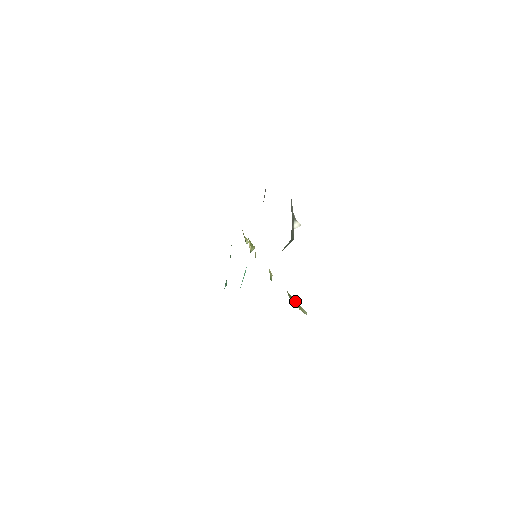
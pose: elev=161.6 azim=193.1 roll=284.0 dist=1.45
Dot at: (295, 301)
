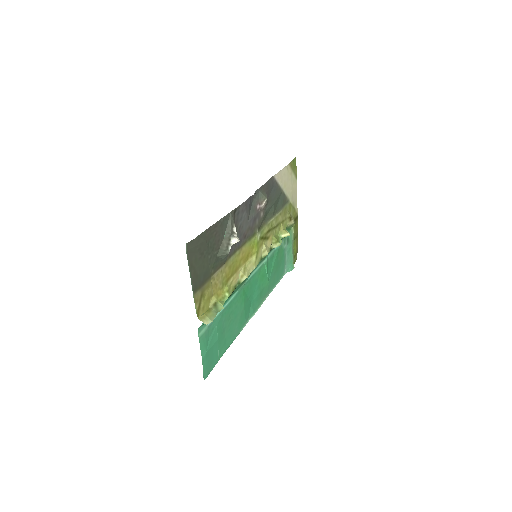
Dot at: (220, 309)
